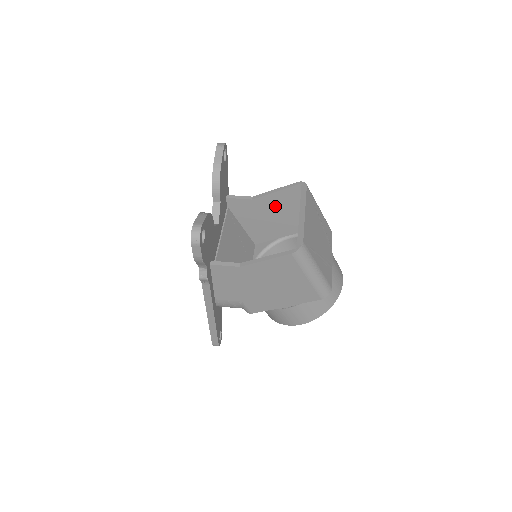
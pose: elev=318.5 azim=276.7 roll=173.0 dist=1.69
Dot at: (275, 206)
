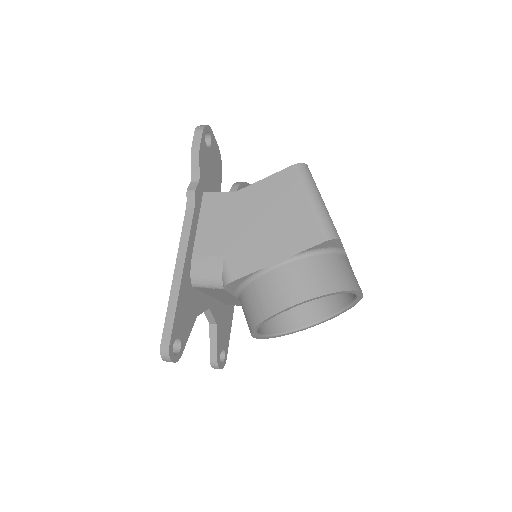
Dot at: occluded
